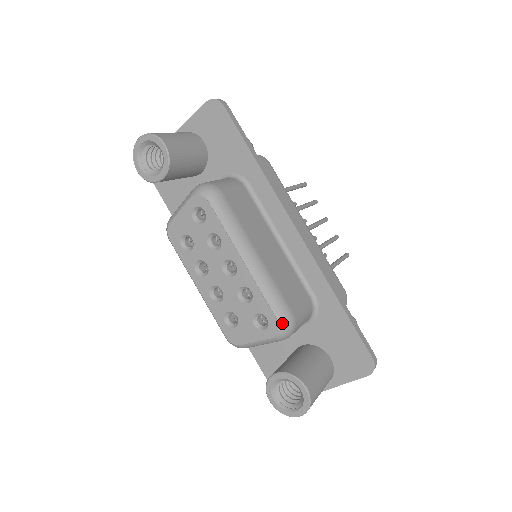
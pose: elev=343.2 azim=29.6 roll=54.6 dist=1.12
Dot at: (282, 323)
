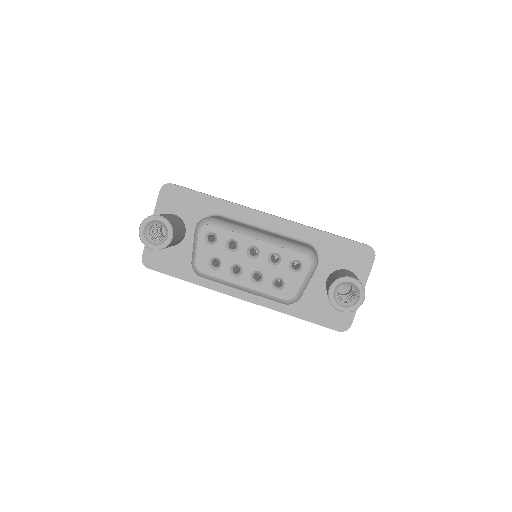
Dot at: (308, 254)
